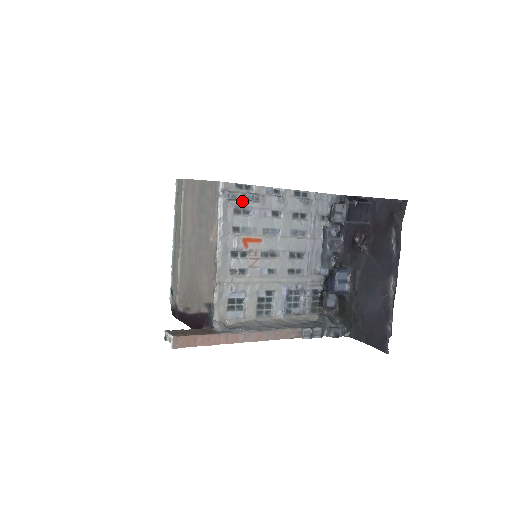
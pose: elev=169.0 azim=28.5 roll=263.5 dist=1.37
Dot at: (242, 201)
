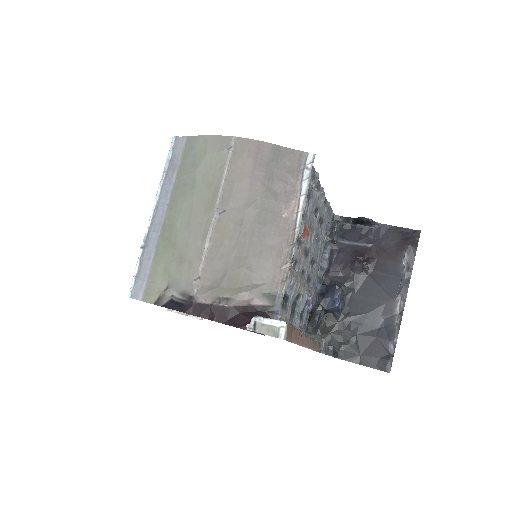
Dot at: (313, 184)
